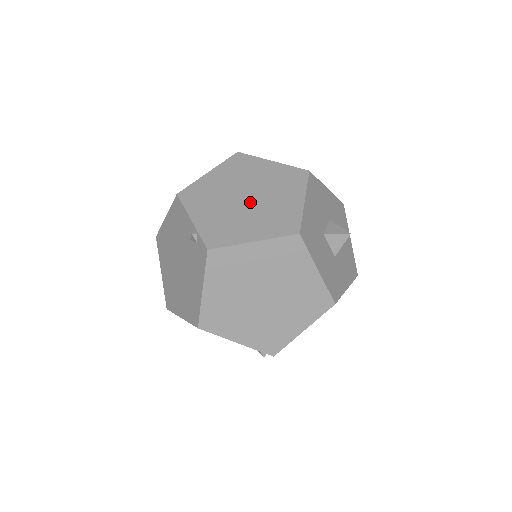
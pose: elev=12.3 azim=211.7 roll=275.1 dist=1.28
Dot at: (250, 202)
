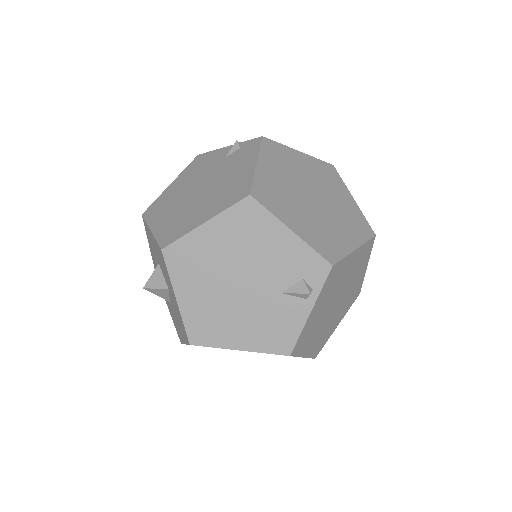
Dot at: occluded
